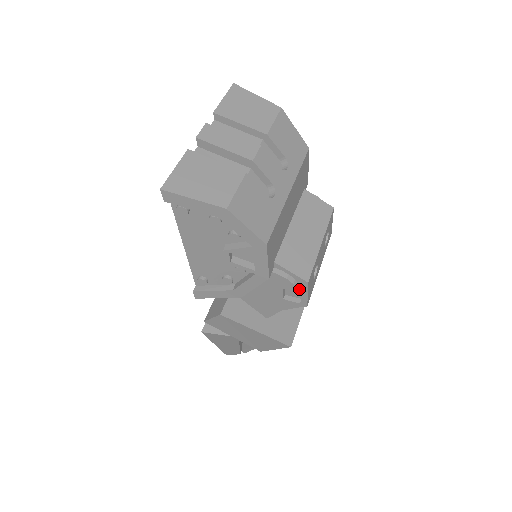
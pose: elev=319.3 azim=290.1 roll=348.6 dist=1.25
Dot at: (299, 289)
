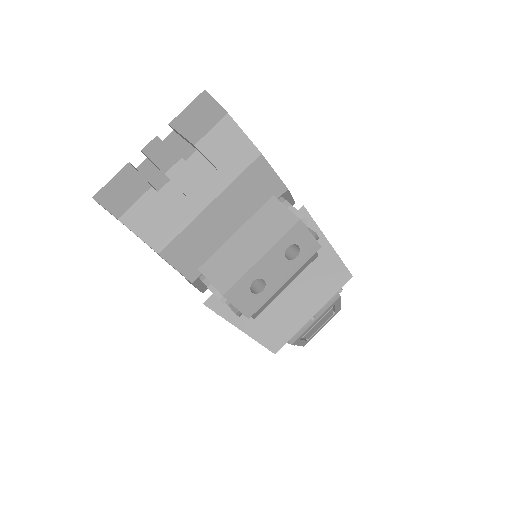
Dot at: (222, 300)
